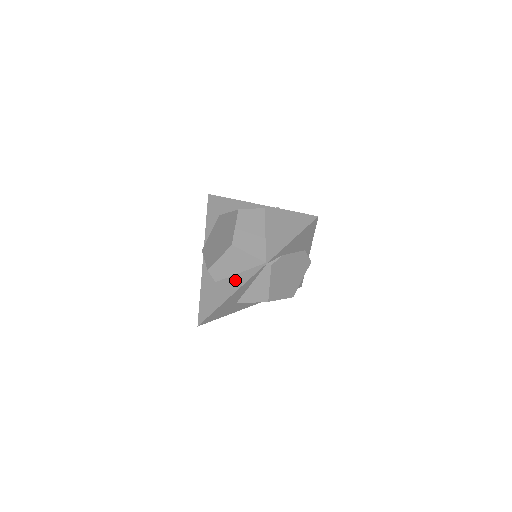
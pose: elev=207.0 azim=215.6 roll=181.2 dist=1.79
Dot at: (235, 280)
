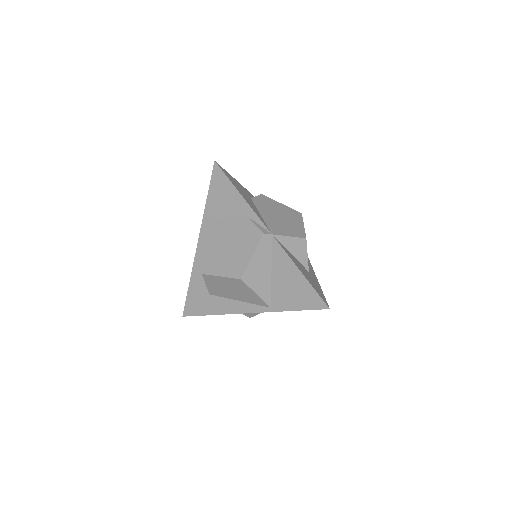
Dot at: occluded
